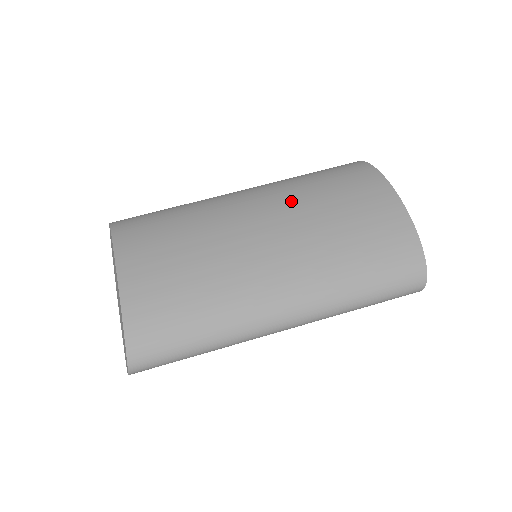
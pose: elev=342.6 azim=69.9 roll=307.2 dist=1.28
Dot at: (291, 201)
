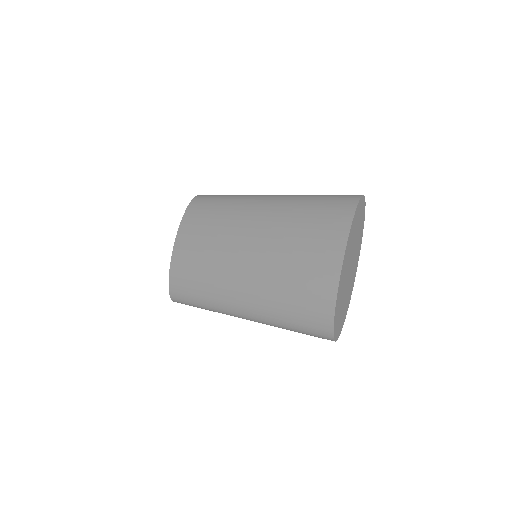
Dot at: (275, 228)
